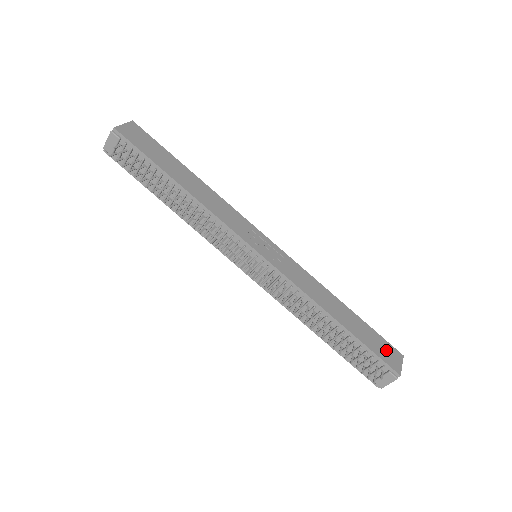
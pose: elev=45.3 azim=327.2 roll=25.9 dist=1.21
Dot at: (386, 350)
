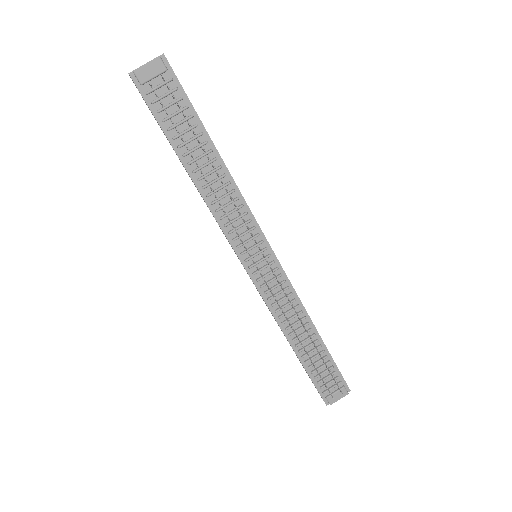
Dot at: occluded
